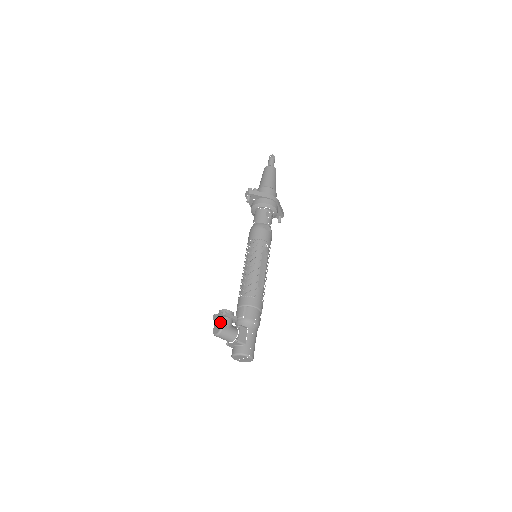
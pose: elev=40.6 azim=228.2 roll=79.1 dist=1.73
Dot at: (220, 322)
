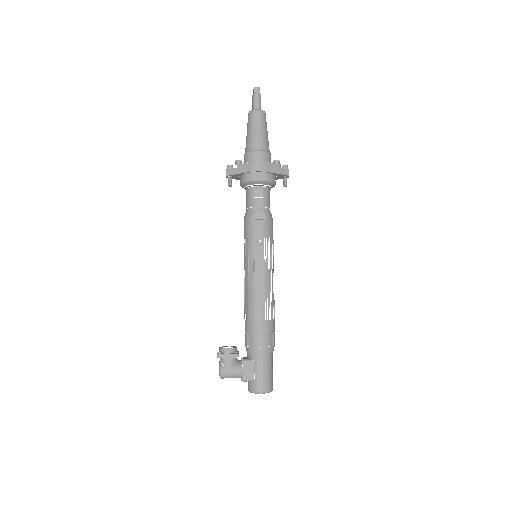
Dot at: (219, 365)
